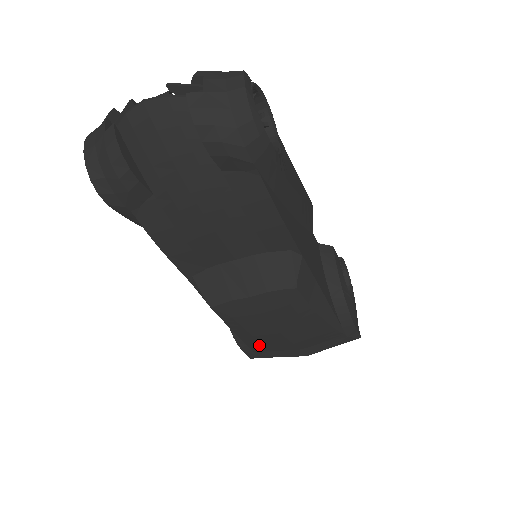
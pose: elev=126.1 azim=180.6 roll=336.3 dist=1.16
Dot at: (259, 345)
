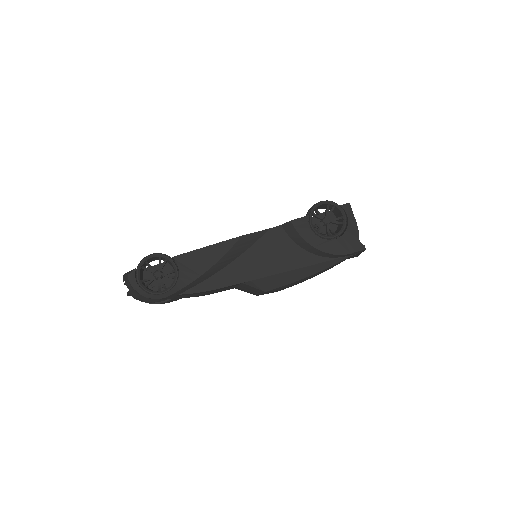
Dot at: occluded
